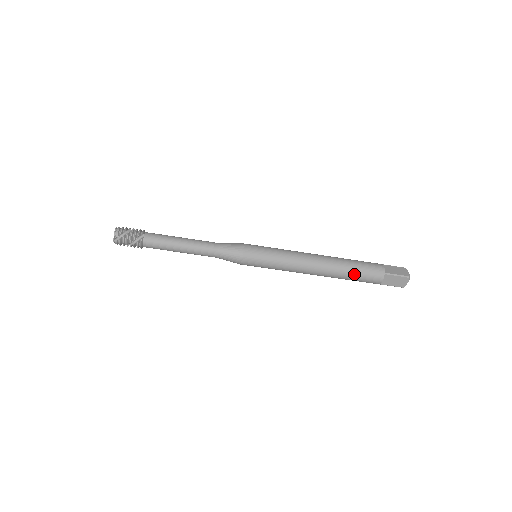
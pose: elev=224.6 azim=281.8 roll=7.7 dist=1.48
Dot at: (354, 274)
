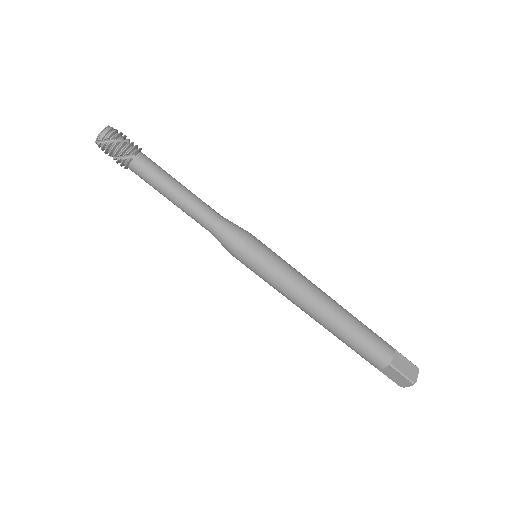
Dot at: (354, 344)
